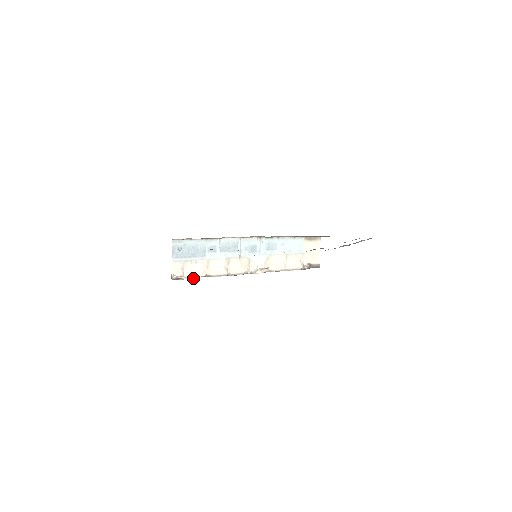
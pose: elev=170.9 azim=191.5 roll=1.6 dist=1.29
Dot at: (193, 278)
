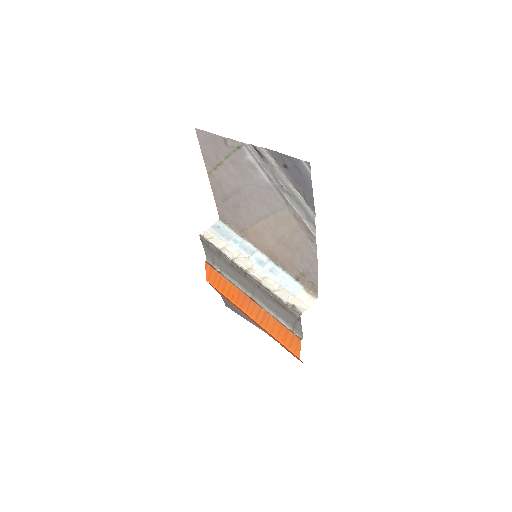
Dot at: (211, 243)
